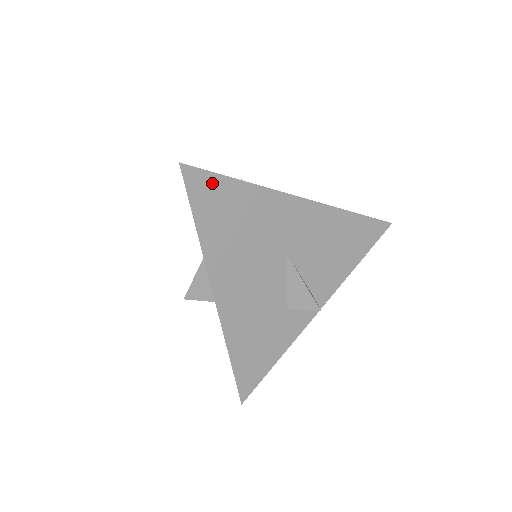
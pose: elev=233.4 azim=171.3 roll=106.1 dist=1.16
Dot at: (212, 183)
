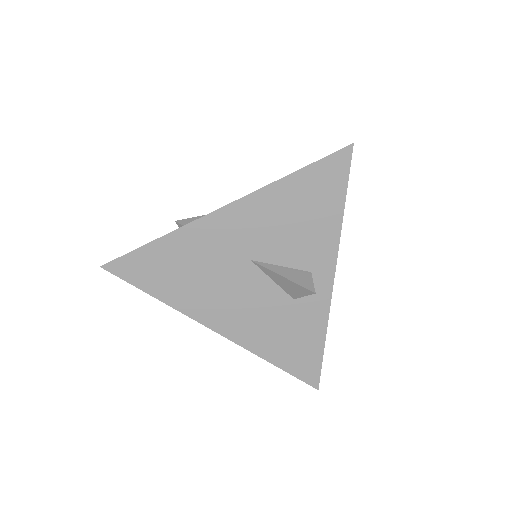
Dot at: (135, 260)
